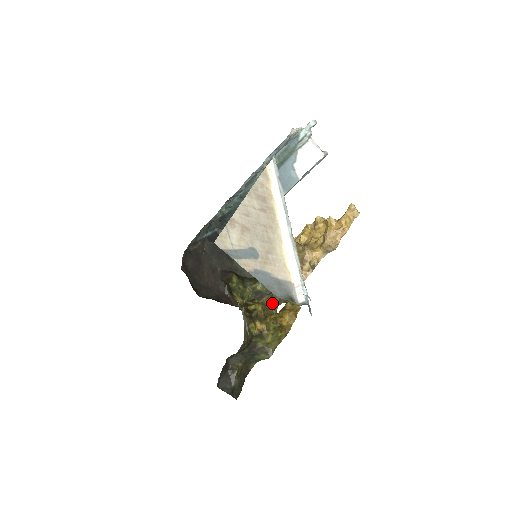
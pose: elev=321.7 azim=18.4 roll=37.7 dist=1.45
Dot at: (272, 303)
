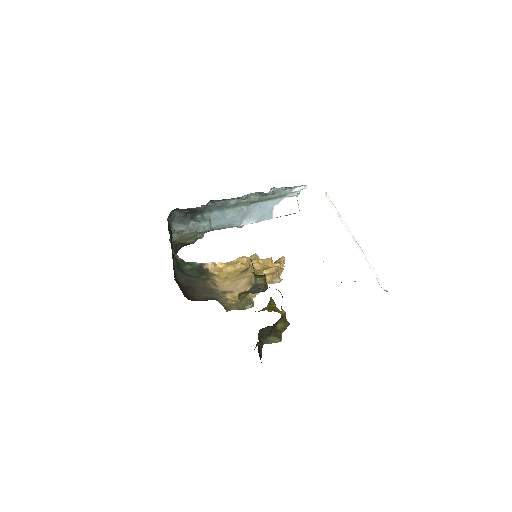
Dot at: occluded
